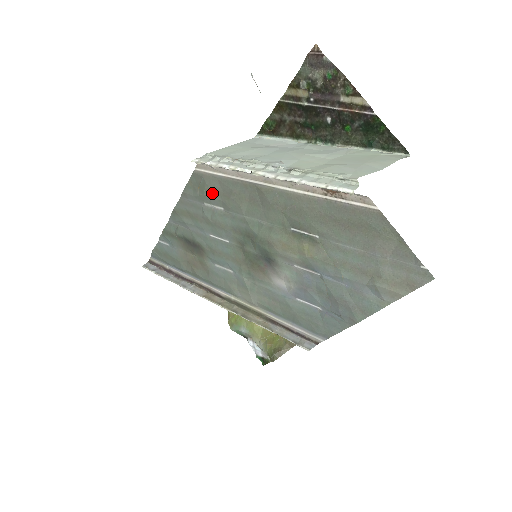
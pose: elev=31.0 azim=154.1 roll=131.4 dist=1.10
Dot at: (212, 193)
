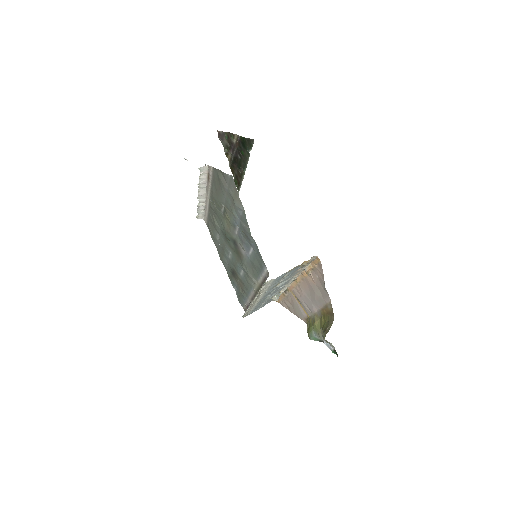
Dot at: (212, 230)
